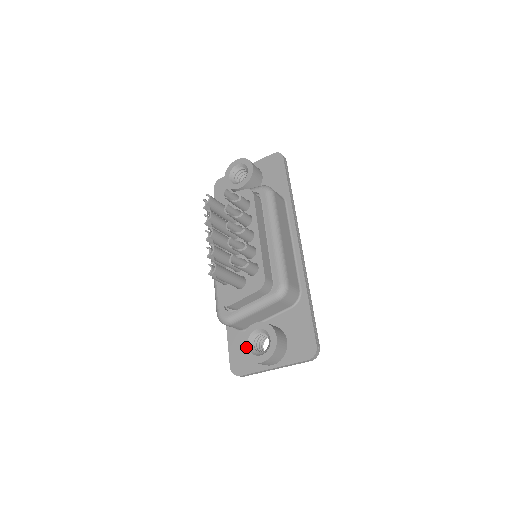
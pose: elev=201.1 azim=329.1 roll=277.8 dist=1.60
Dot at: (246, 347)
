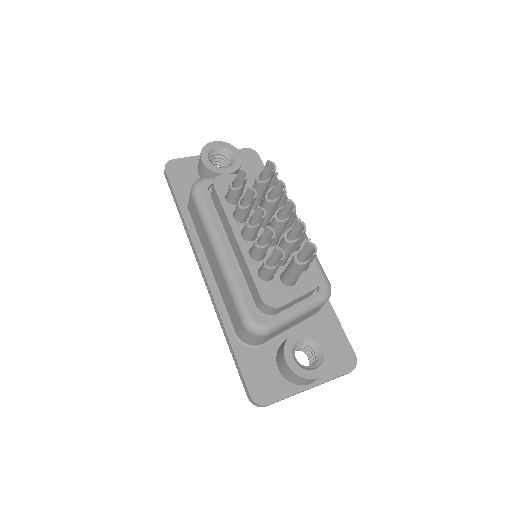
Dot at: (293, 361)
